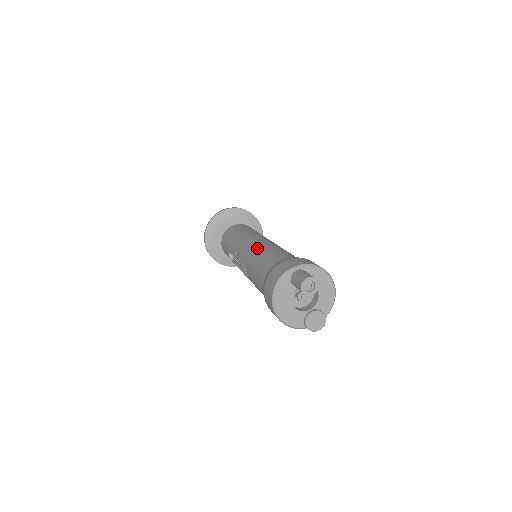
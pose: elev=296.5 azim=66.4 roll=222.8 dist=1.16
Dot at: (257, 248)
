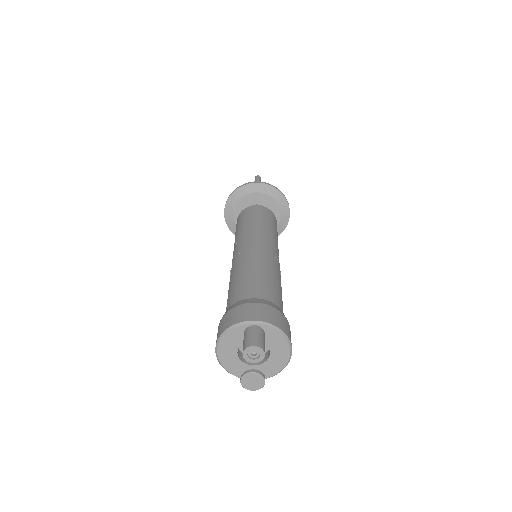
Dot at: (250, 259)
